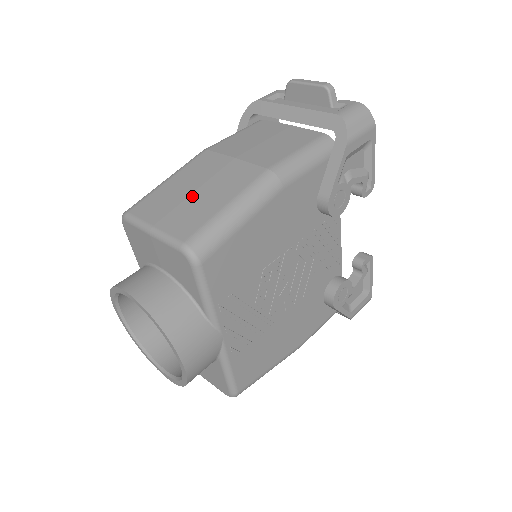
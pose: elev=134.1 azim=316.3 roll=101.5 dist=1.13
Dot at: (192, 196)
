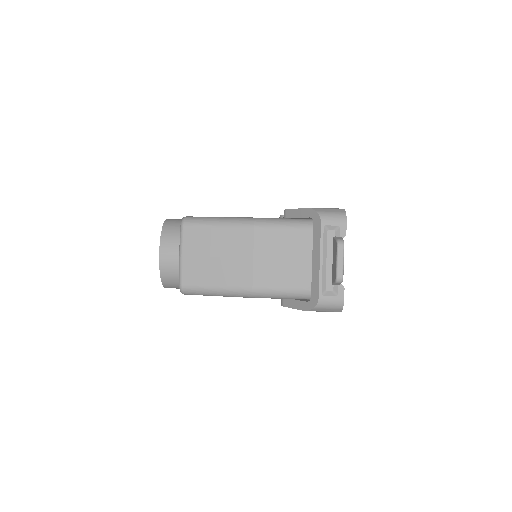
Dot at: (212, 259)
